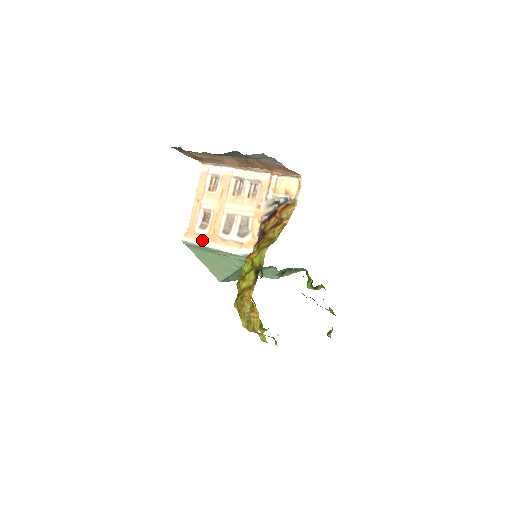
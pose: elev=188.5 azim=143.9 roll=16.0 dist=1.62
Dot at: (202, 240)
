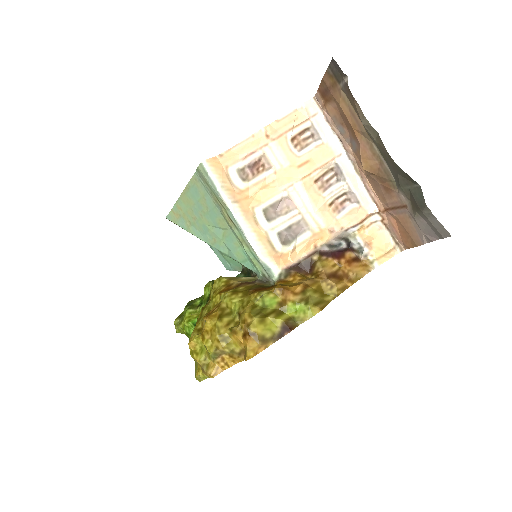
Dot at: (230, 193)
